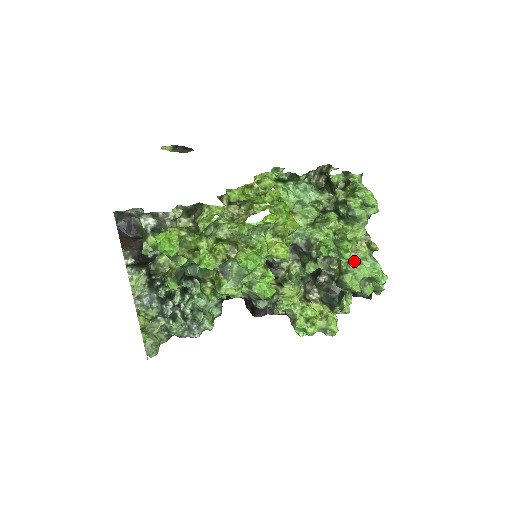
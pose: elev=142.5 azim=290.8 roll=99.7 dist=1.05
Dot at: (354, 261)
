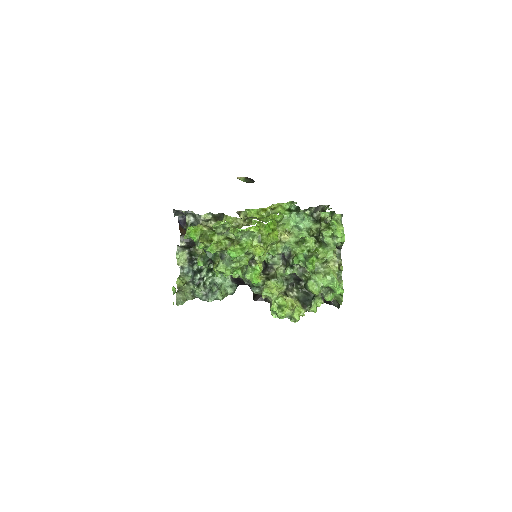
Dot at: (320, 273)
